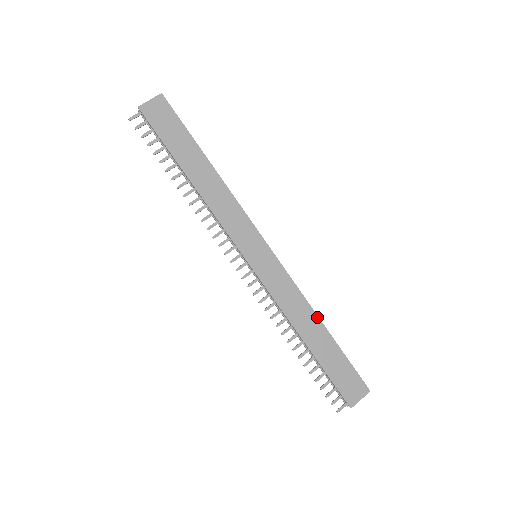
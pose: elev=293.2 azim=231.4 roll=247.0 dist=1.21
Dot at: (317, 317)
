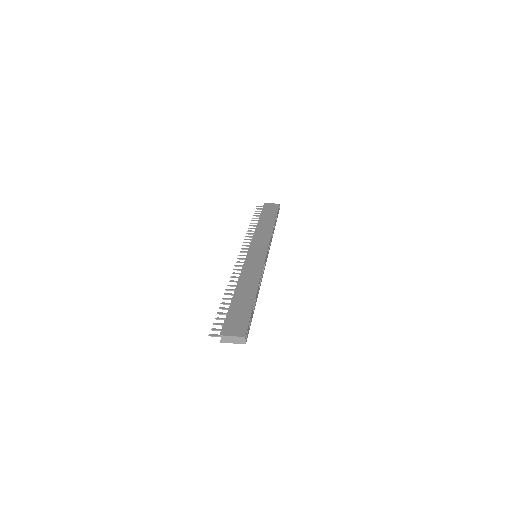
Dot at: (257, 287)
